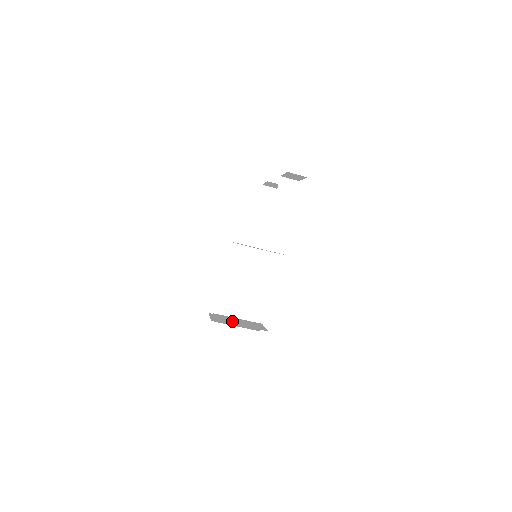
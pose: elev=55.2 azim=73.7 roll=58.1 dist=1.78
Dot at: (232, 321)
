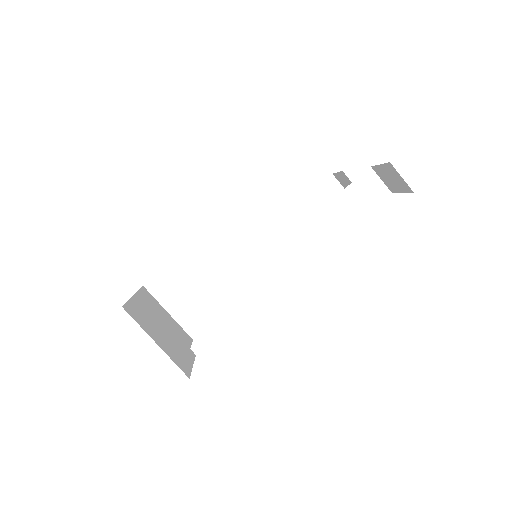
Dot at: (150, 324)
